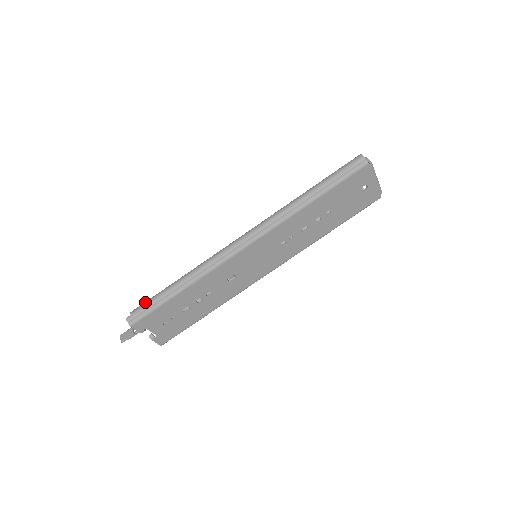
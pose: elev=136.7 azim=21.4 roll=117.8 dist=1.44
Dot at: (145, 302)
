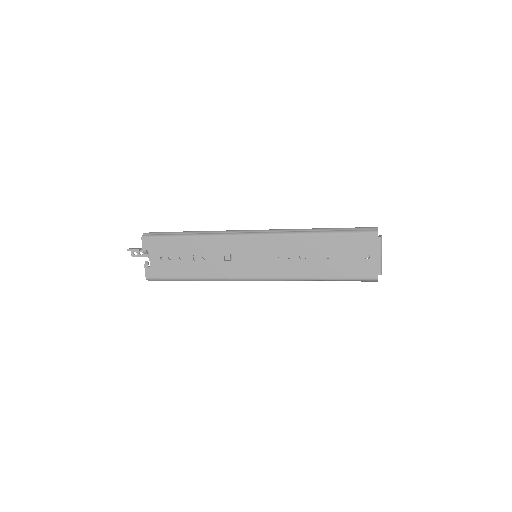
Dot at: (164, 232)
